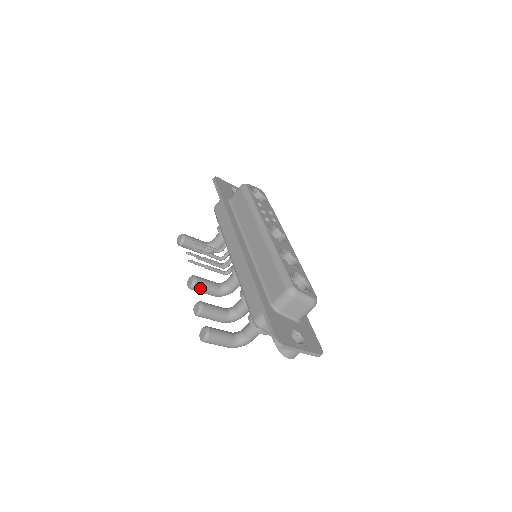
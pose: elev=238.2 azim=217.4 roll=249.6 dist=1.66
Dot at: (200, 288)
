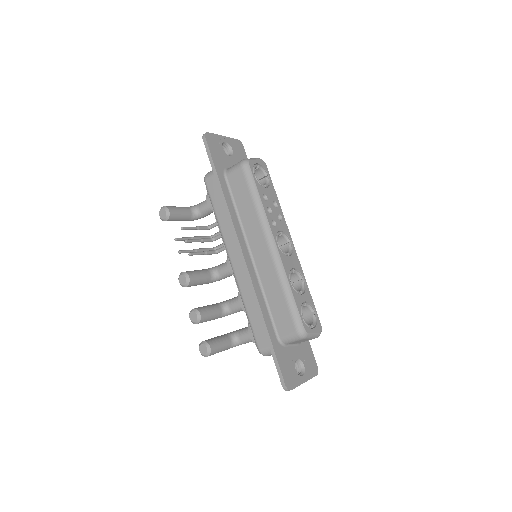
Dot at: (193, 285)
